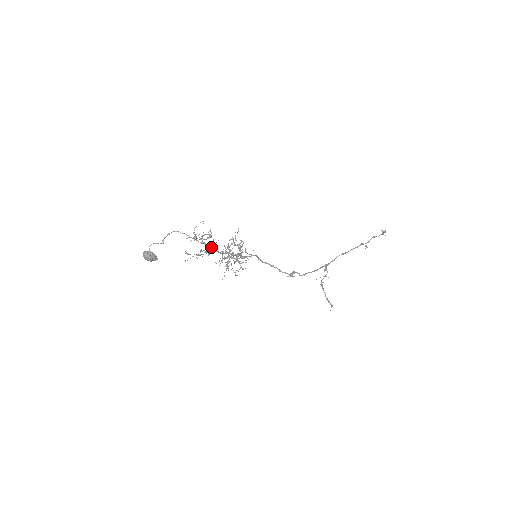
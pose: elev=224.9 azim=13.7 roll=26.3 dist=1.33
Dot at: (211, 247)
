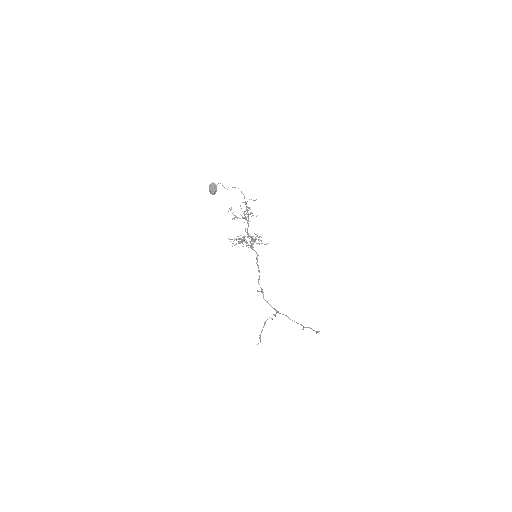
Dot at: (251, 216)
